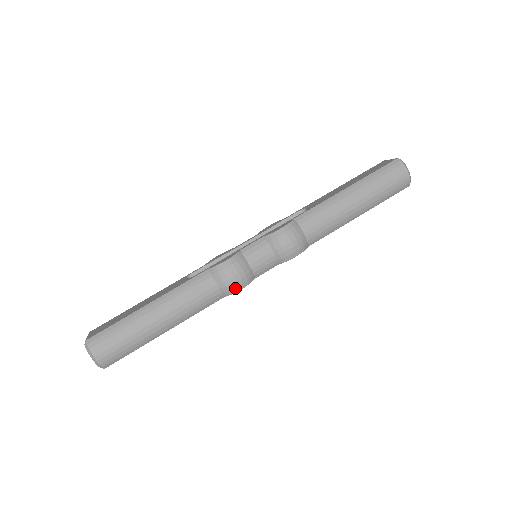
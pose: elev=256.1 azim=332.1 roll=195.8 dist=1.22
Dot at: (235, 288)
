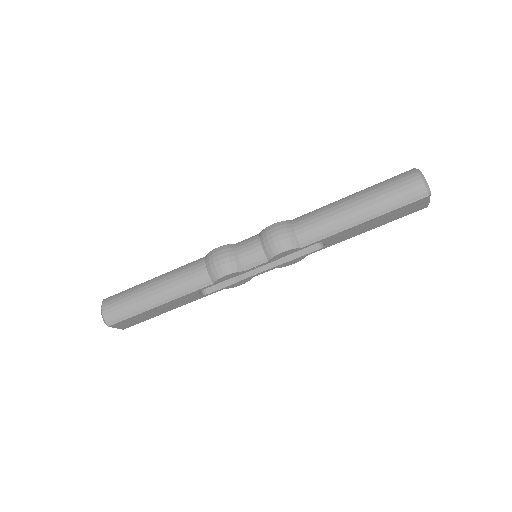
Dot at: (219, 273)
